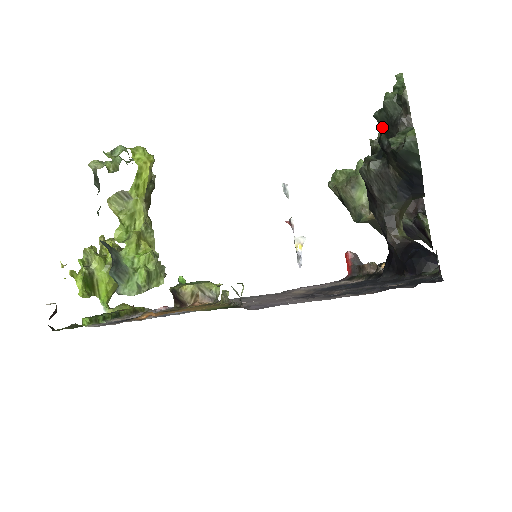
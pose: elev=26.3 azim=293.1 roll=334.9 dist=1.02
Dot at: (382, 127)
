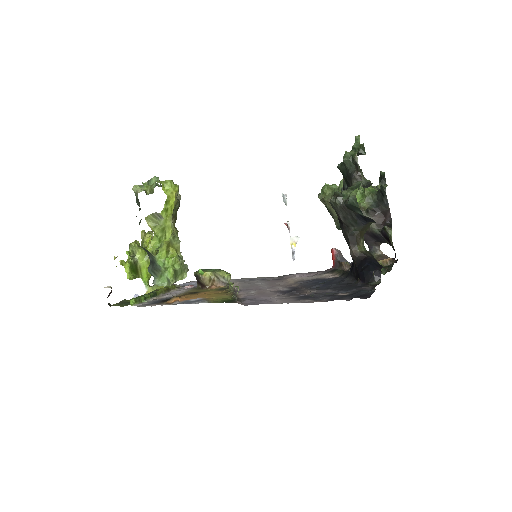
Dot at: (343, 176)
